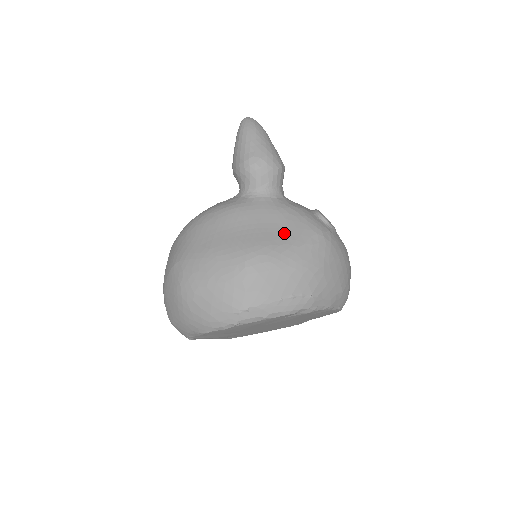
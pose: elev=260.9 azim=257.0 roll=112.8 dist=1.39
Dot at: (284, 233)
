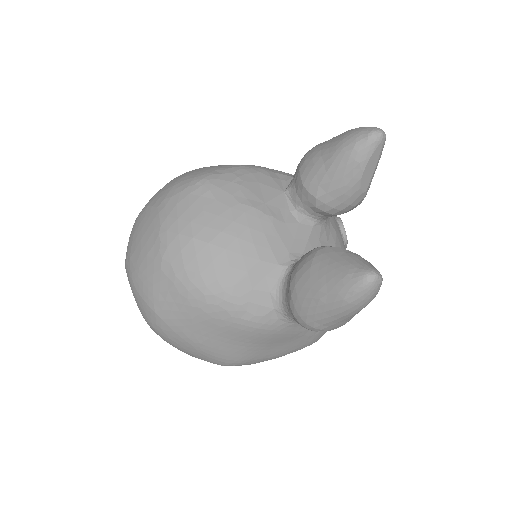
Dot at: (282, 350)
